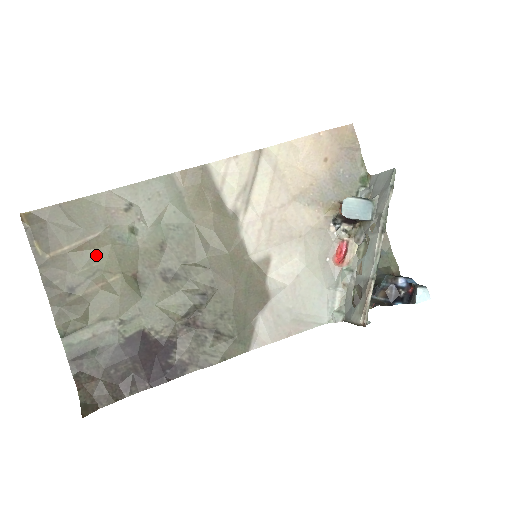
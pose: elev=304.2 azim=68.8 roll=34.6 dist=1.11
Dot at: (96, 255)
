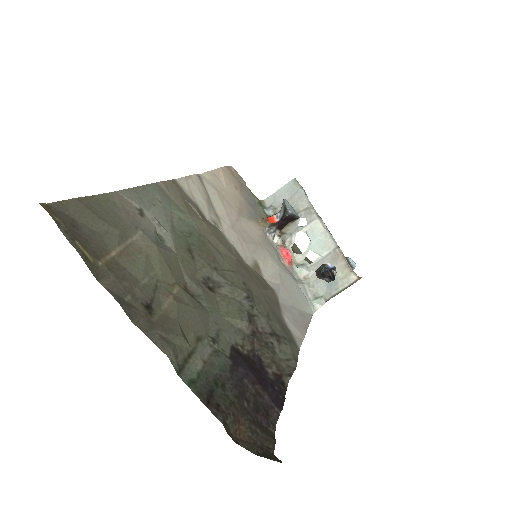
Dot at: (148, 261)
